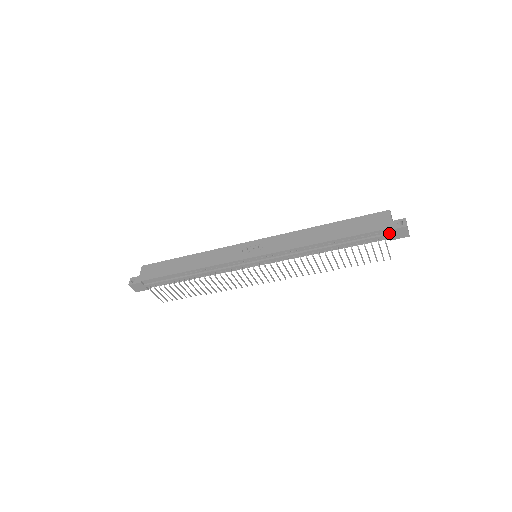
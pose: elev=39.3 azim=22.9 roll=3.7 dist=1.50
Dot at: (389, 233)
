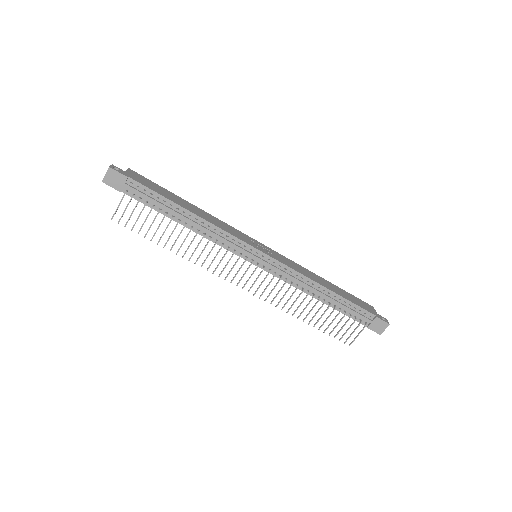
Dot at: (374, 320)
